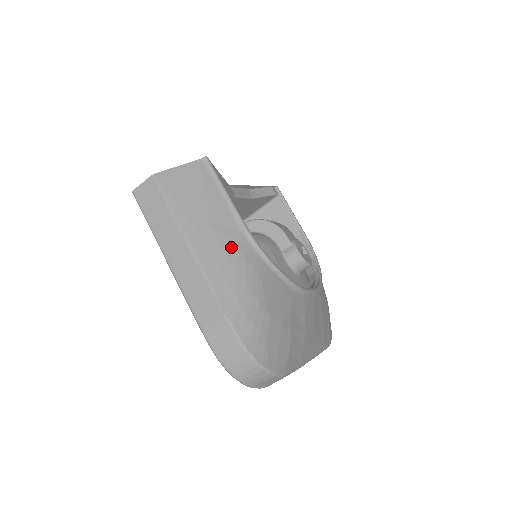
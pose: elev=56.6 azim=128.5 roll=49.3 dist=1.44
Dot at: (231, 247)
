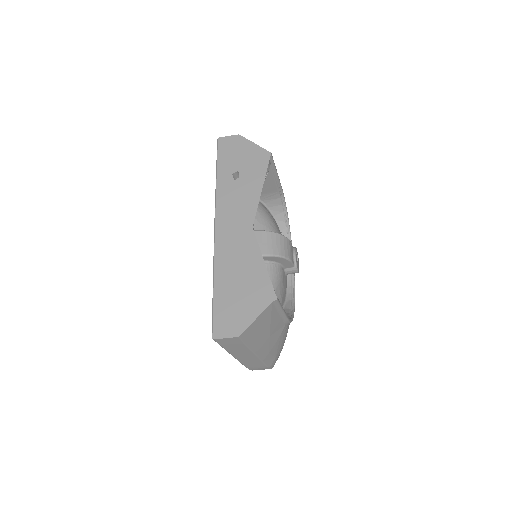
Dot at: (278, 338)
